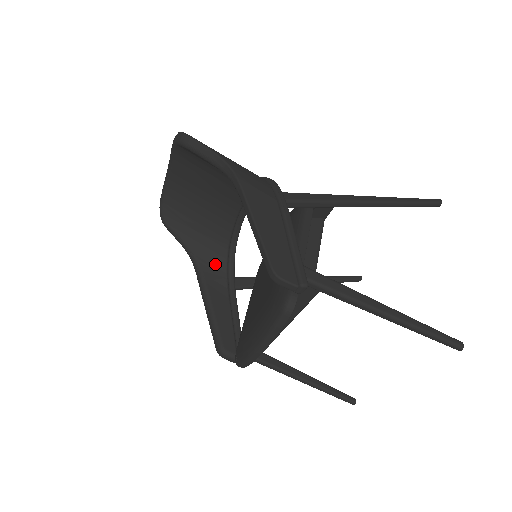
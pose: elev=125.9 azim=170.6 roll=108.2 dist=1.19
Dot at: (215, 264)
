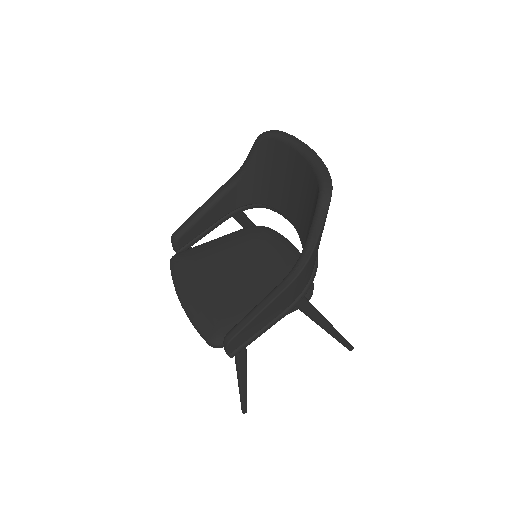
Dot at: (243, 196)
